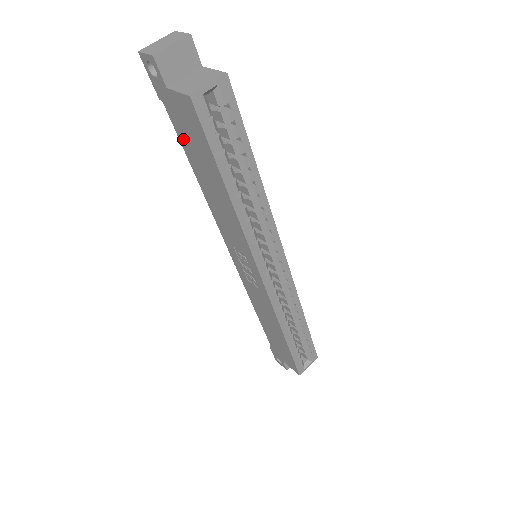
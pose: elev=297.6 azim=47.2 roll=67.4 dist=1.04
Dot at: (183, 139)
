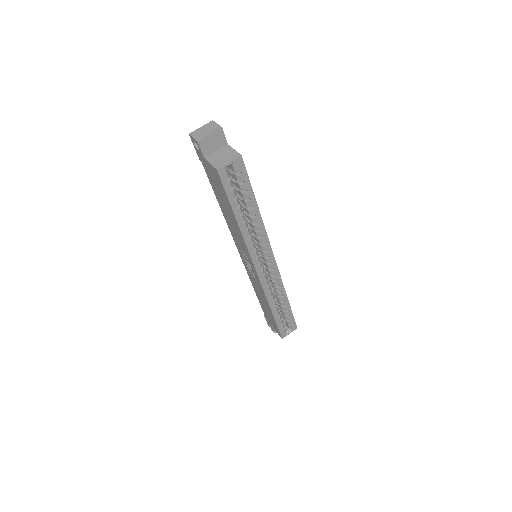
Dot at: (212, 184)
